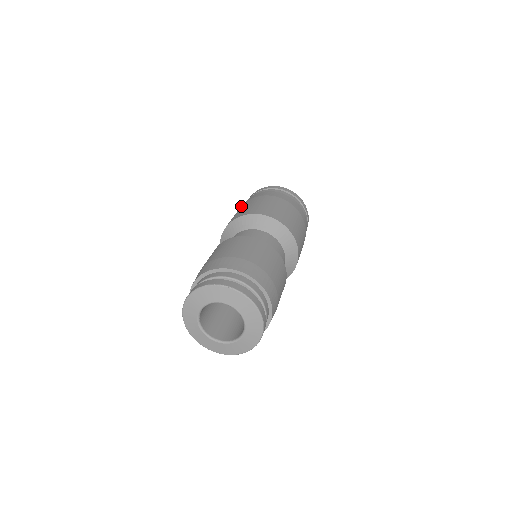
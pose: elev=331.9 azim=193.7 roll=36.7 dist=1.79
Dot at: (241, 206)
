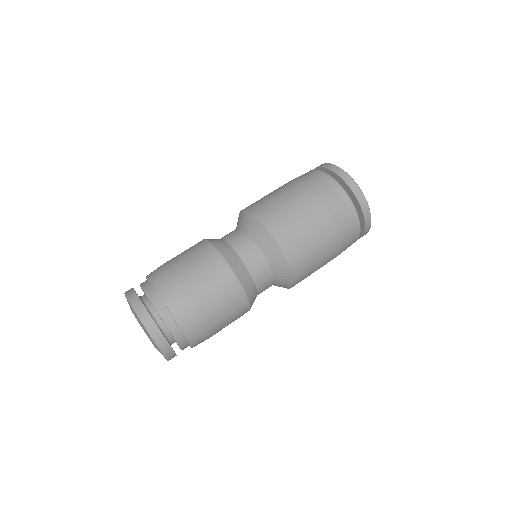
Dot at: (314, 203)
